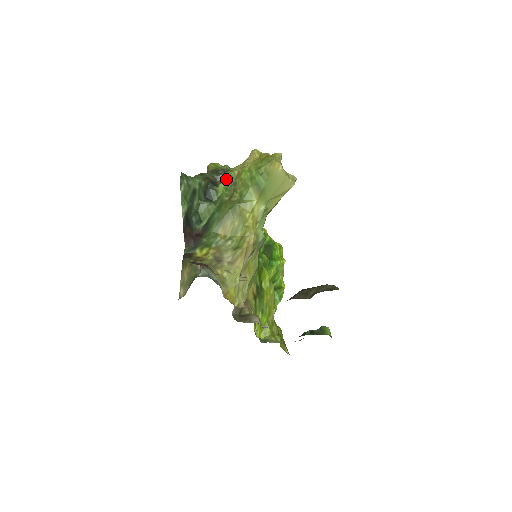
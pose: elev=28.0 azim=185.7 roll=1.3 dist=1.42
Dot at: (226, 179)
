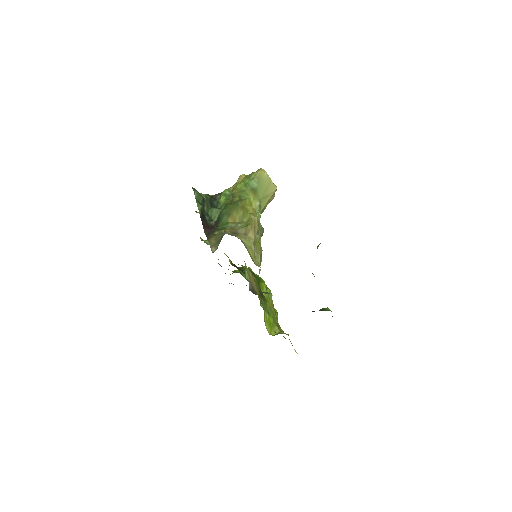
Dot at: (225, 194)
